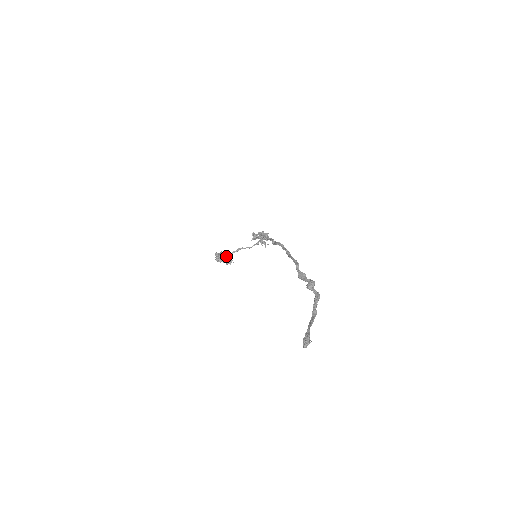
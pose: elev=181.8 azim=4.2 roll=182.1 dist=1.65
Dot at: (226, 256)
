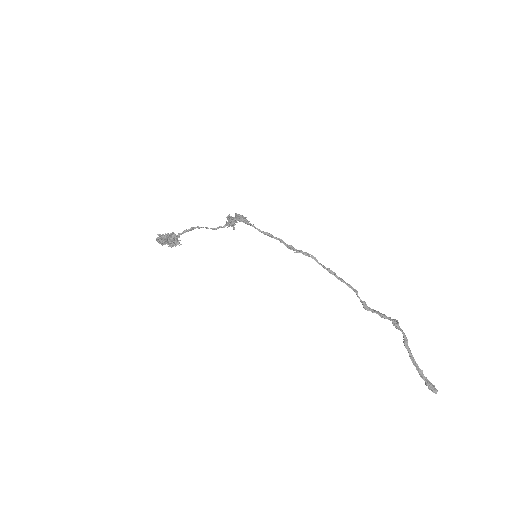
Dot at: occluded
